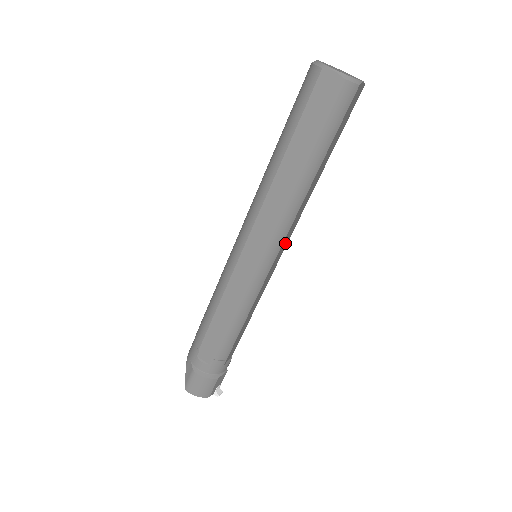
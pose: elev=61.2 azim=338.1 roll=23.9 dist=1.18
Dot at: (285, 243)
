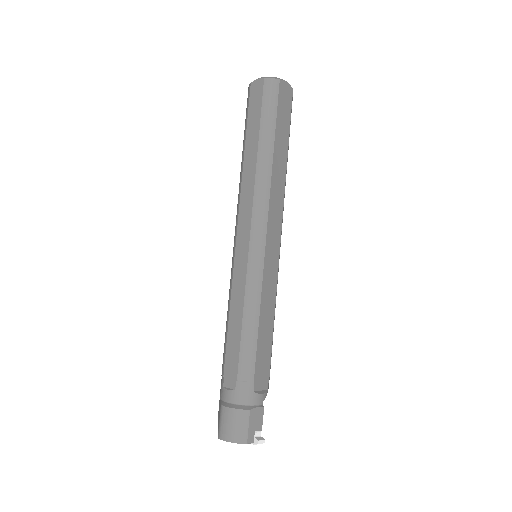
Dot at: (275, 230)
